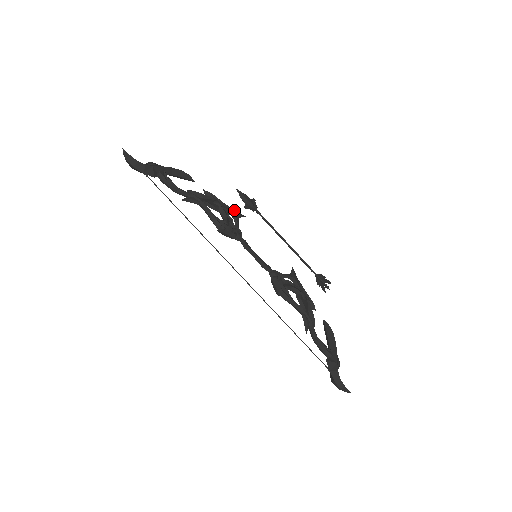
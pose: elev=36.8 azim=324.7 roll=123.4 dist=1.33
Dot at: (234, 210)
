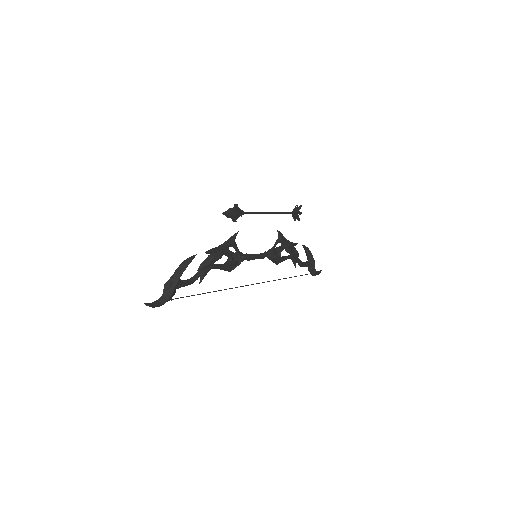
Dot at: (229, 238)
